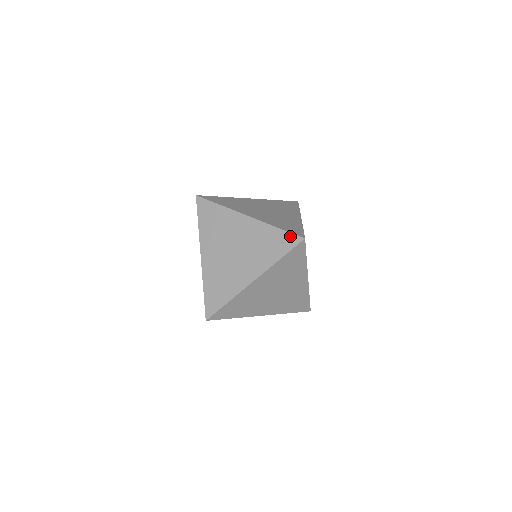
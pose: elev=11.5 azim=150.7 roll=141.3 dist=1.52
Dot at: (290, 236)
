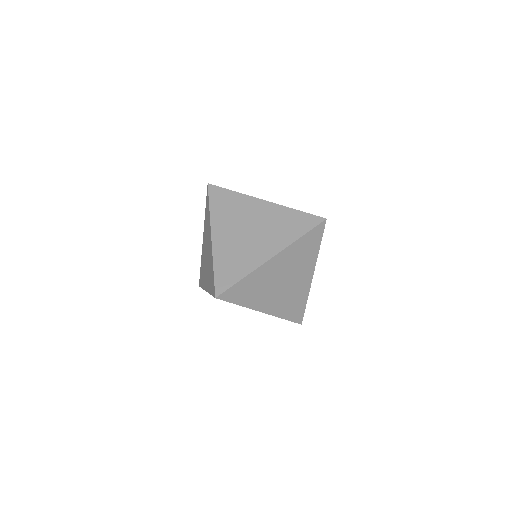
Dot at: (311, 217)
